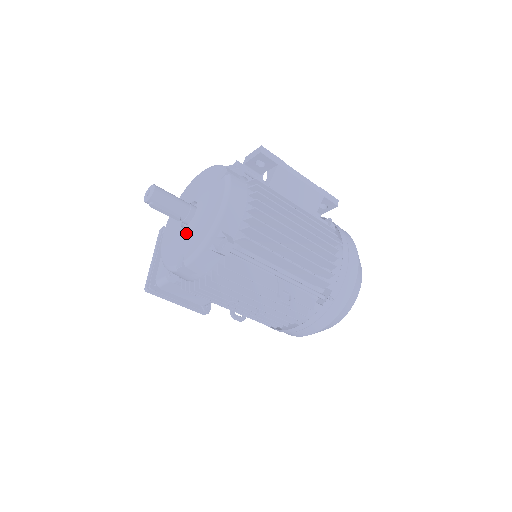
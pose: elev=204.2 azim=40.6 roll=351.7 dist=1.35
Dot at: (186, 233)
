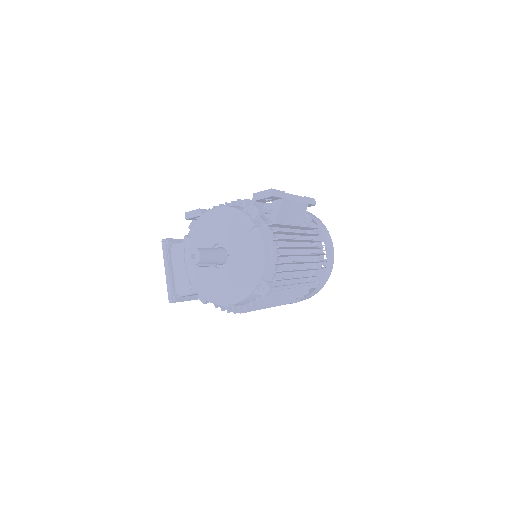
Dot at: (223, 276)
